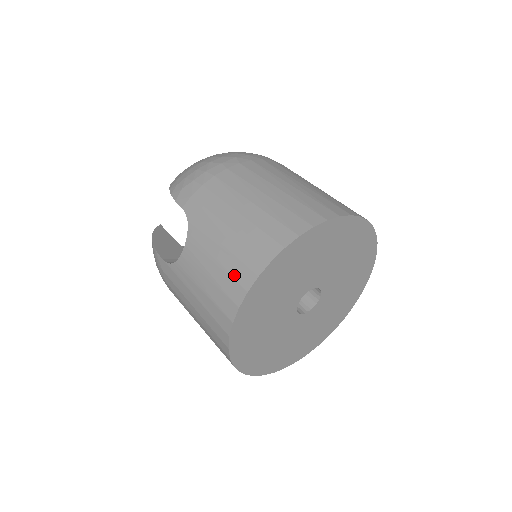
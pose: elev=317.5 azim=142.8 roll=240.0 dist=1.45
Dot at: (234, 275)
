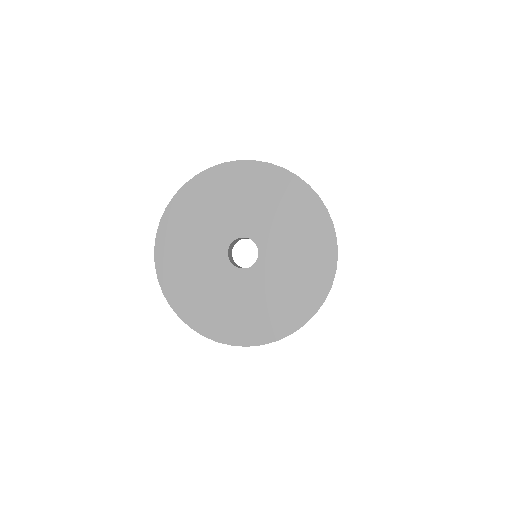
Dot at: occluded
